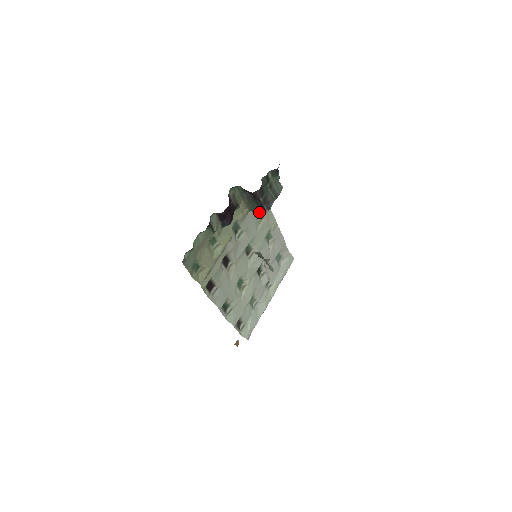
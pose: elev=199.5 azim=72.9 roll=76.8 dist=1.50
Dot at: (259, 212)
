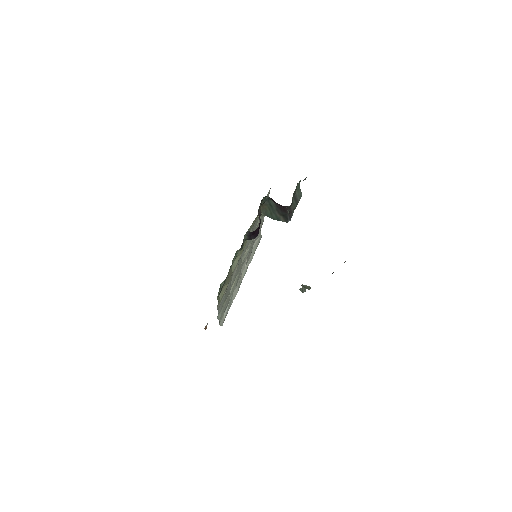
Dot at: (277, 220)
